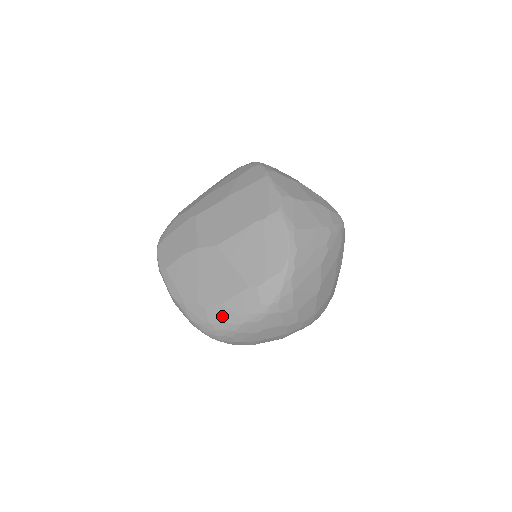
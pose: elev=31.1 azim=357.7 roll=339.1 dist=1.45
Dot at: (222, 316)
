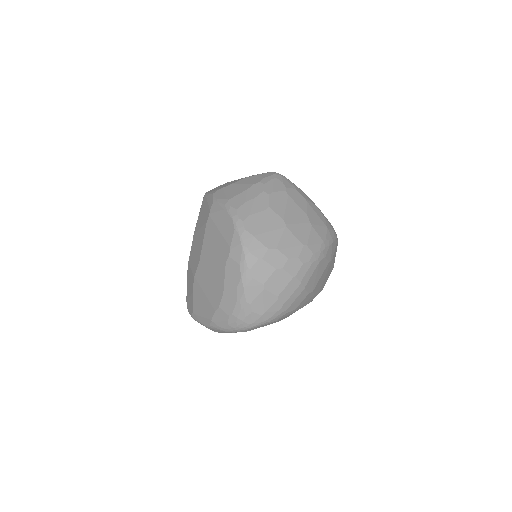
Dot at: (230, 301)
